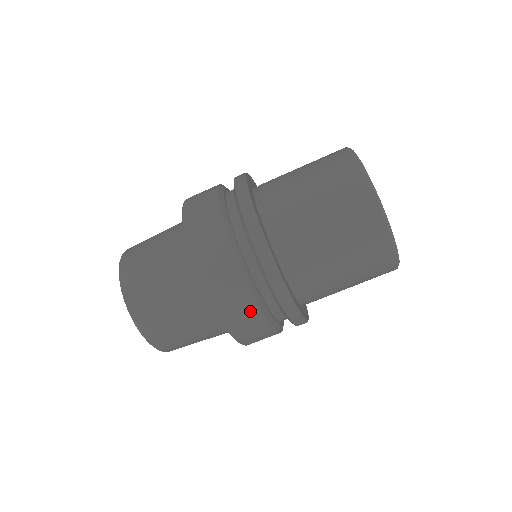
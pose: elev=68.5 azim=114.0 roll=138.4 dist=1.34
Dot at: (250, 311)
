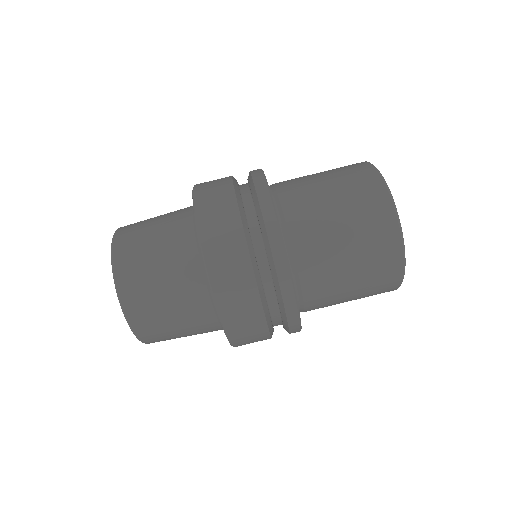
Dot at: (248, 293)
